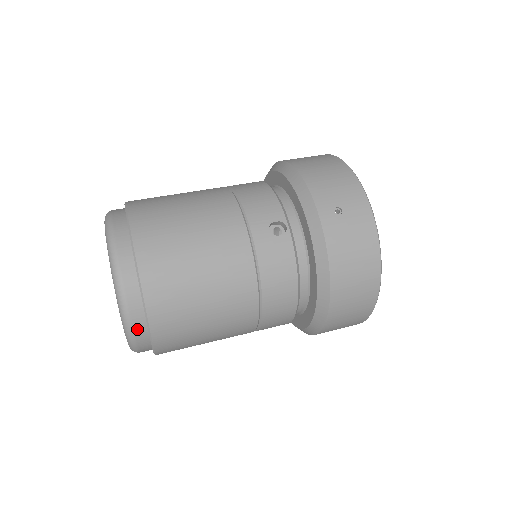
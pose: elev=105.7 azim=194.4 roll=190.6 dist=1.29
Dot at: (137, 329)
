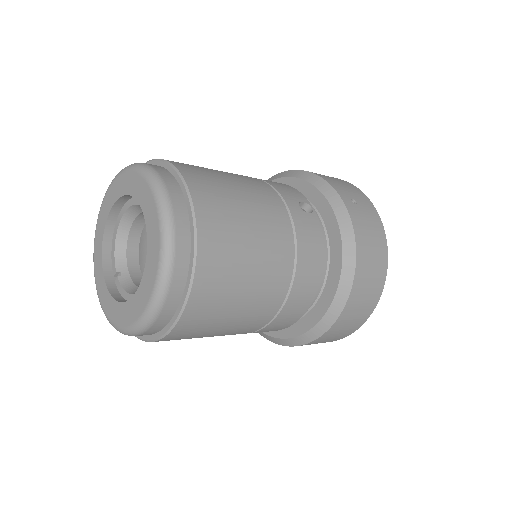
Dot at: (176, 276)
